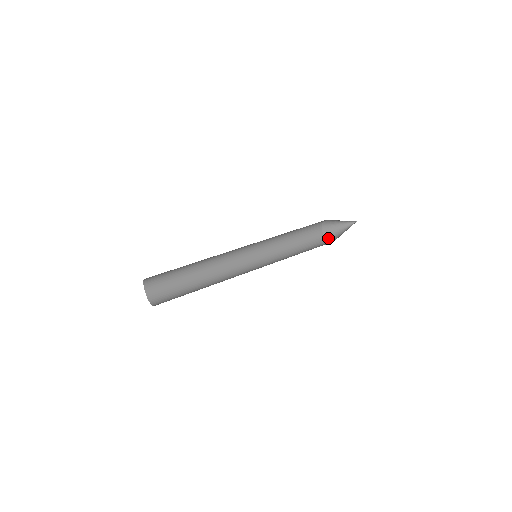
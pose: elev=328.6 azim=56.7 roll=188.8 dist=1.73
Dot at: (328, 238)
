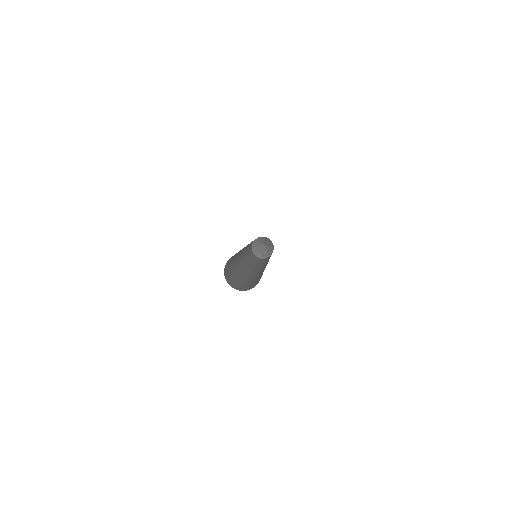
Dot at: (264, 258)
